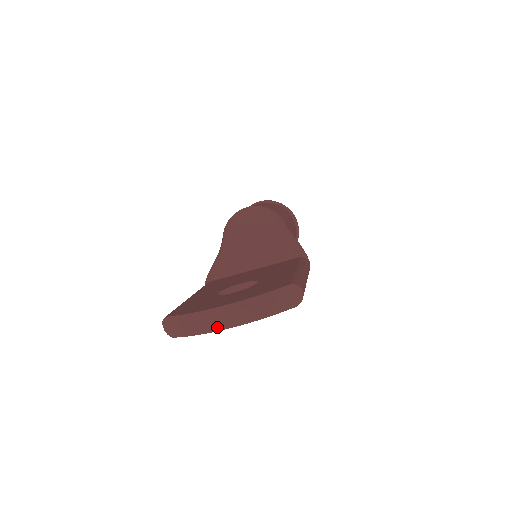
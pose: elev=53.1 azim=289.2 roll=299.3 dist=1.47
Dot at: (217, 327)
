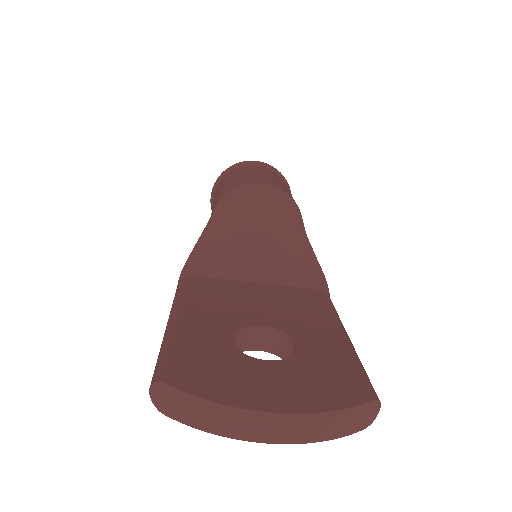
Dot at: (252, 436)
